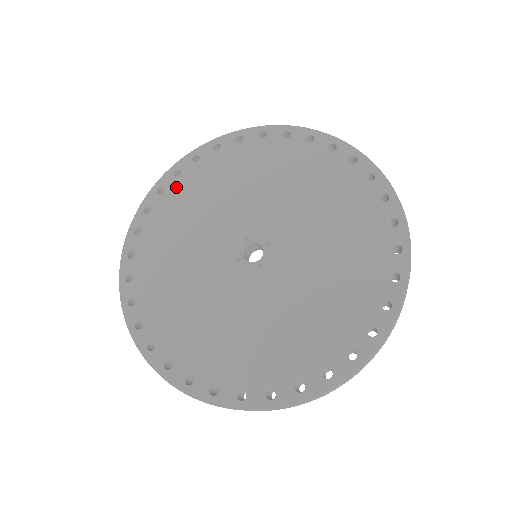
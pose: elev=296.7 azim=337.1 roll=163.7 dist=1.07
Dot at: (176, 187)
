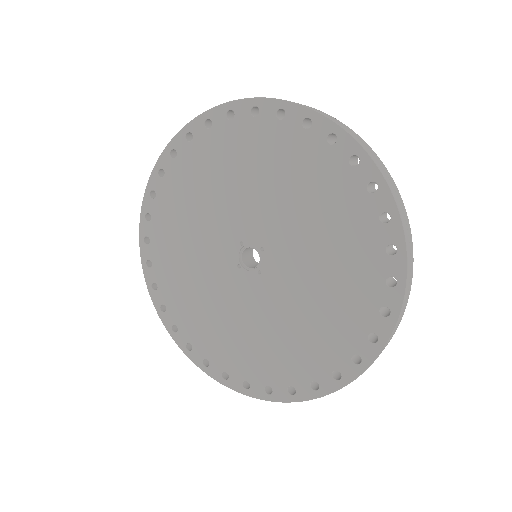
Dot at: (165, 190)
